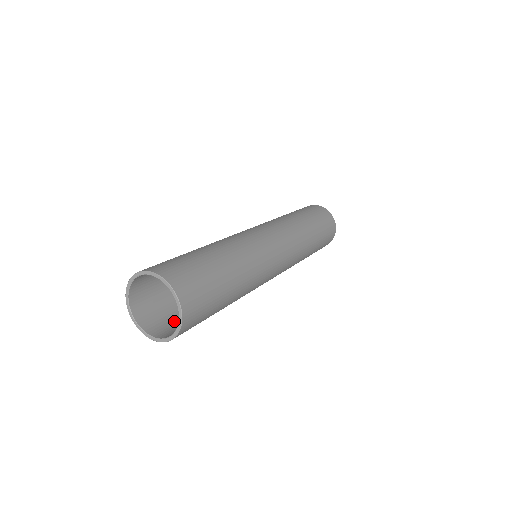
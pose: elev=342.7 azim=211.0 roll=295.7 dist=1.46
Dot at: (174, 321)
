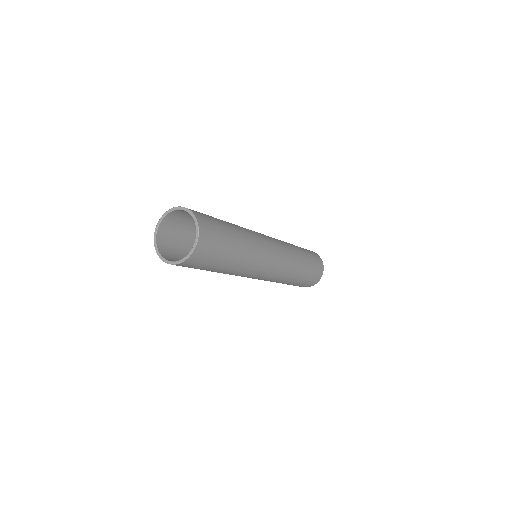
Dot at: (207, 257)
